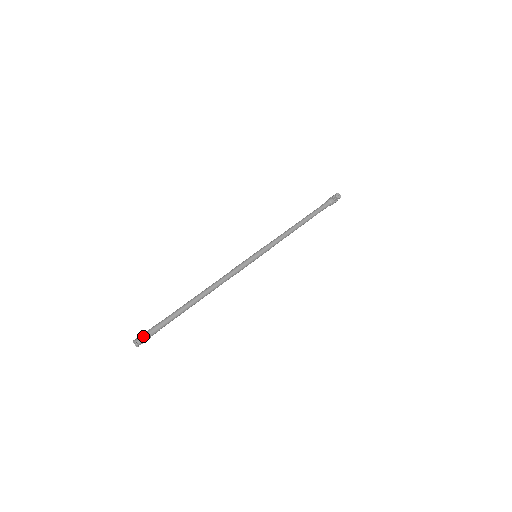
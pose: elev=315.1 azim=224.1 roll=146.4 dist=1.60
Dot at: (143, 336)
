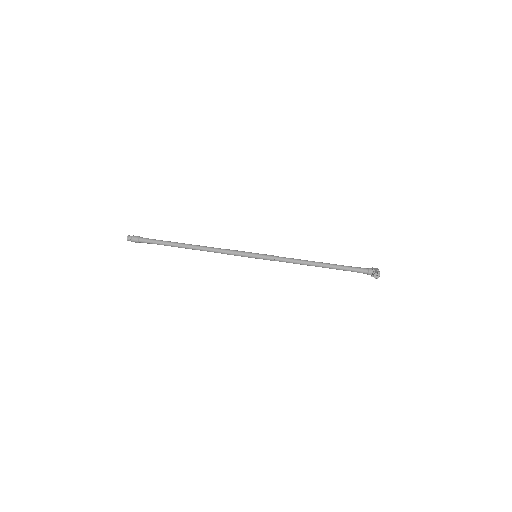
Dot at: (134, 239)
